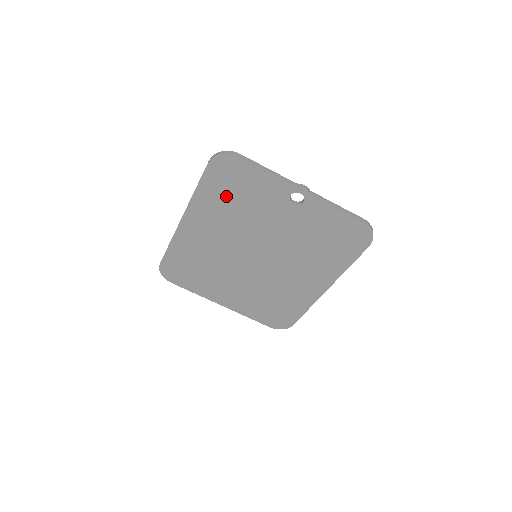
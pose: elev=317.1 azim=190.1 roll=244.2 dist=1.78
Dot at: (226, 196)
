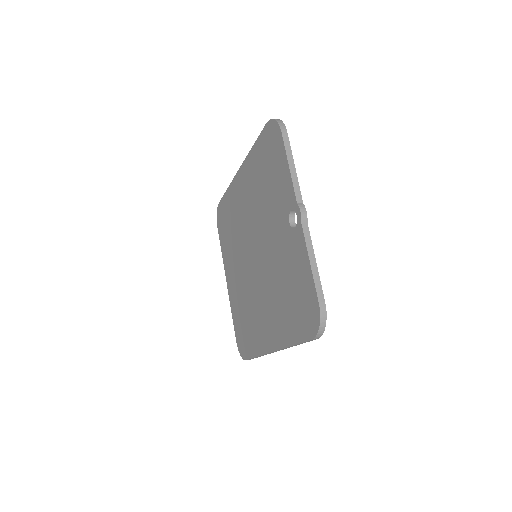
Dot at: (263, 170)
